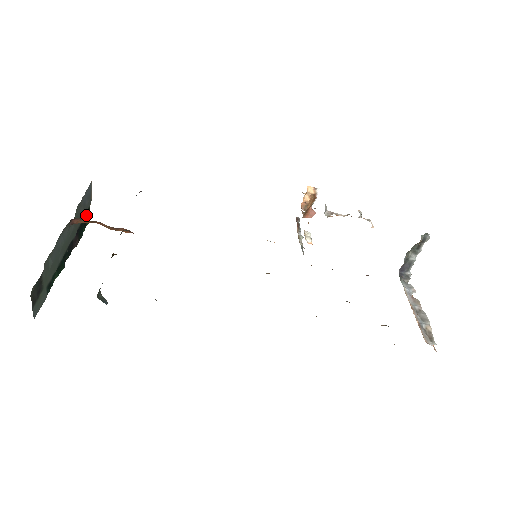
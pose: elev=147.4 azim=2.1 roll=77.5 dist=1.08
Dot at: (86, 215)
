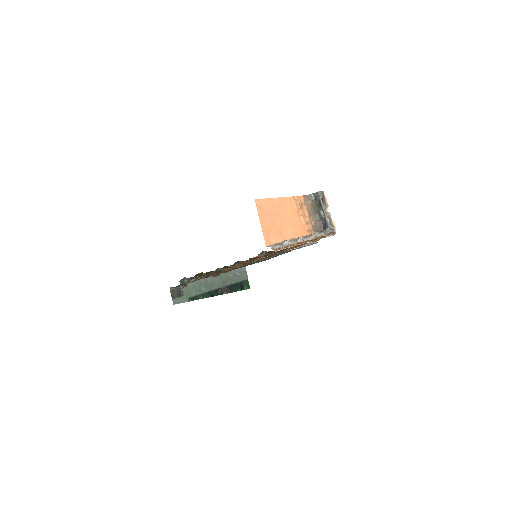
Dot at: (244, 283)
